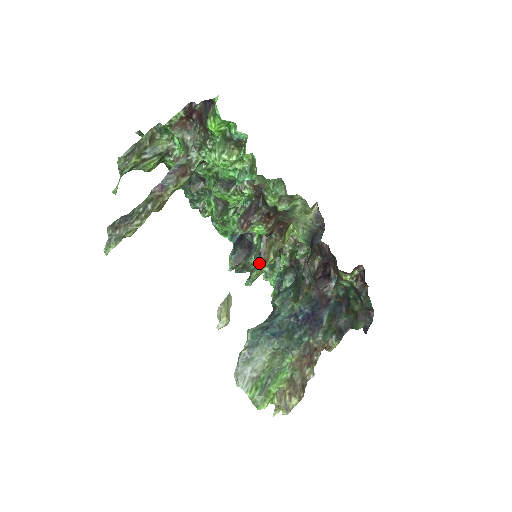
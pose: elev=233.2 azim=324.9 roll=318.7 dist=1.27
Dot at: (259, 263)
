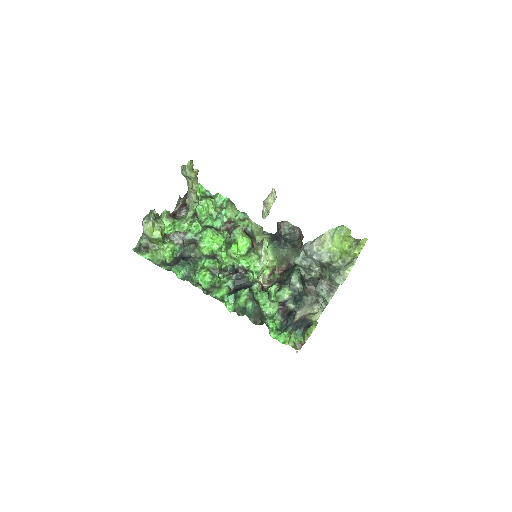
Dot at: (261, 242)
